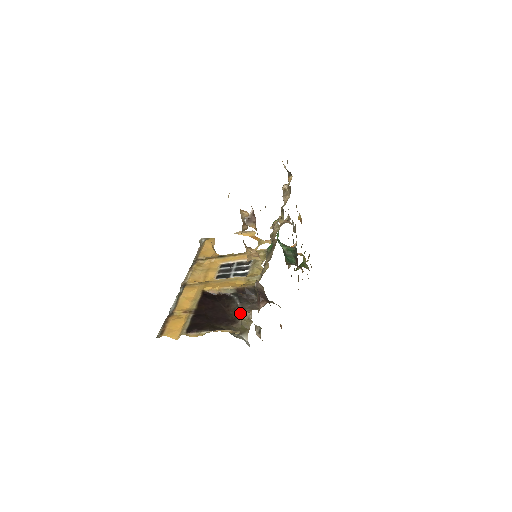
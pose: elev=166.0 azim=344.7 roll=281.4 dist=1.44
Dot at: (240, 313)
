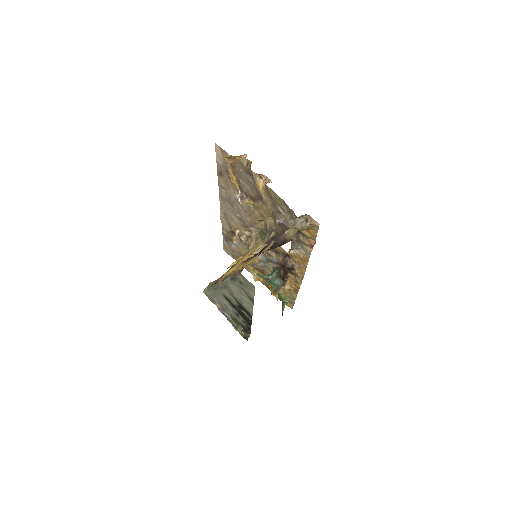
Dot at: (283, 237)
